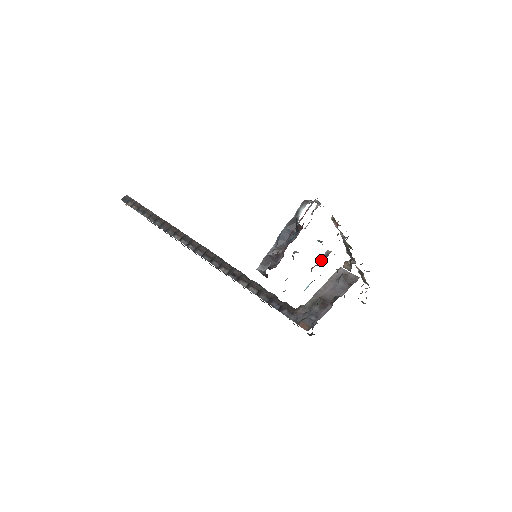
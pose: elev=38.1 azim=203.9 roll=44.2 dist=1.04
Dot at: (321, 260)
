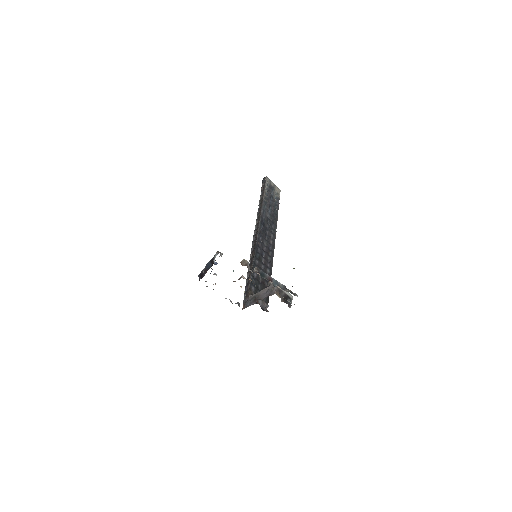
Dot at: occluded
